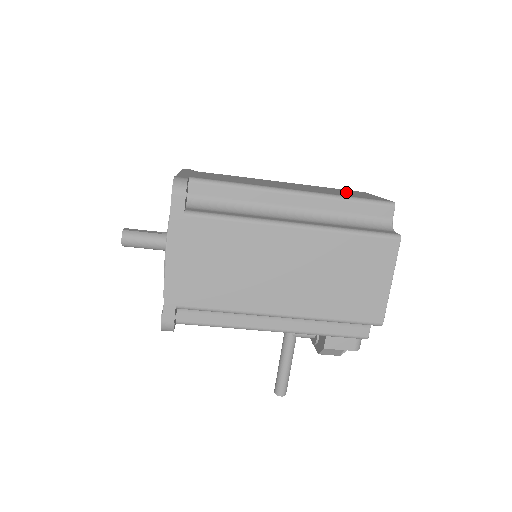
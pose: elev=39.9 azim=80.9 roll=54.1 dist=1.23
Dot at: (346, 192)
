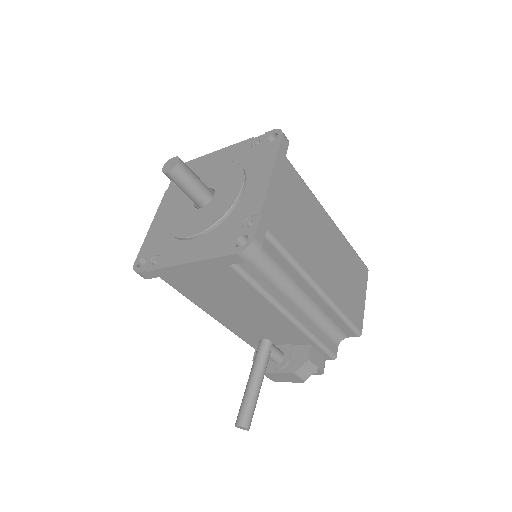
Dot at: occluded
